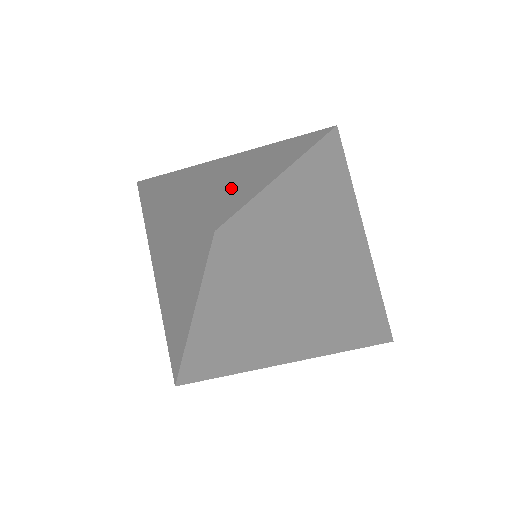
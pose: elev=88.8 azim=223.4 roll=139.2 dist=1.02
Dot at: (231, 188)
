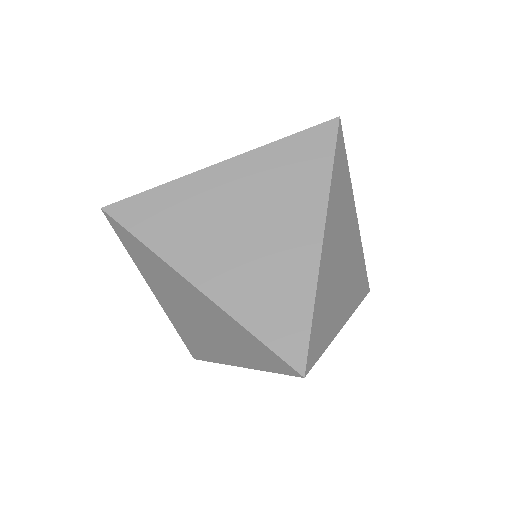
Dot at: occluded
